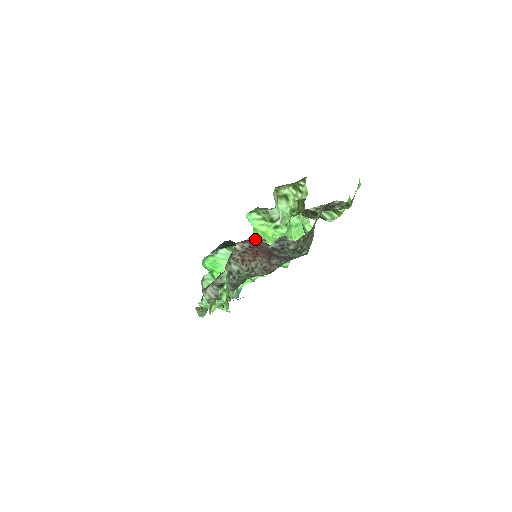
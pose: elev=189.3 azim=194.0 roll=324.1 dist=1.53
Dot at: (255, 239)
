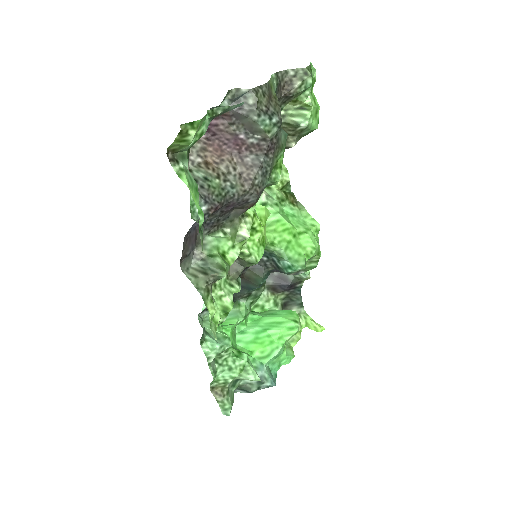
Dot at: (269, 302)
